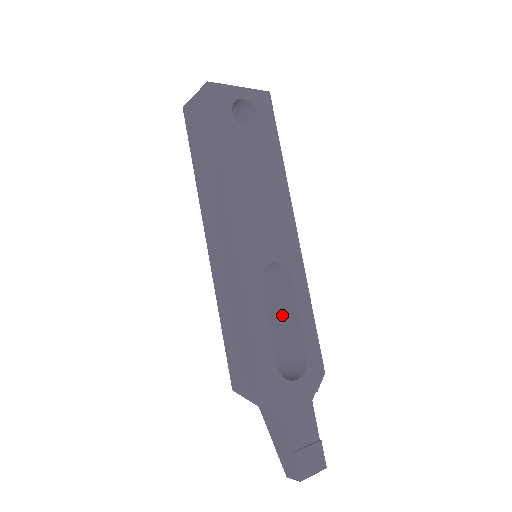
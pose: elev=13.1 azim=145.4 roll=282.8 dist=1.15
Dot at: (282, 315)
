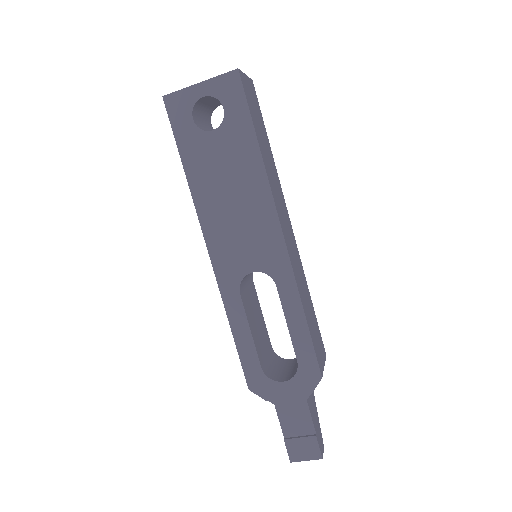
Dot at: occluded
